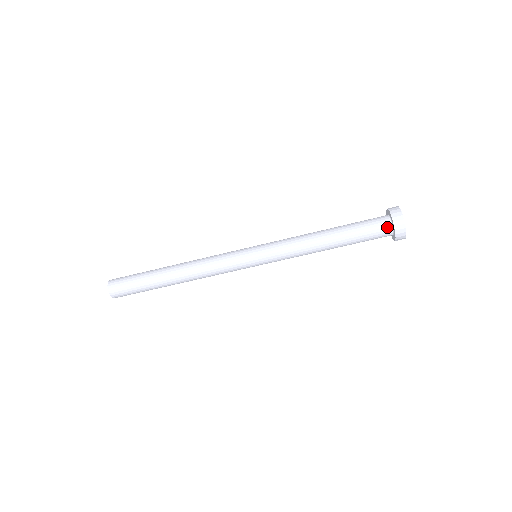
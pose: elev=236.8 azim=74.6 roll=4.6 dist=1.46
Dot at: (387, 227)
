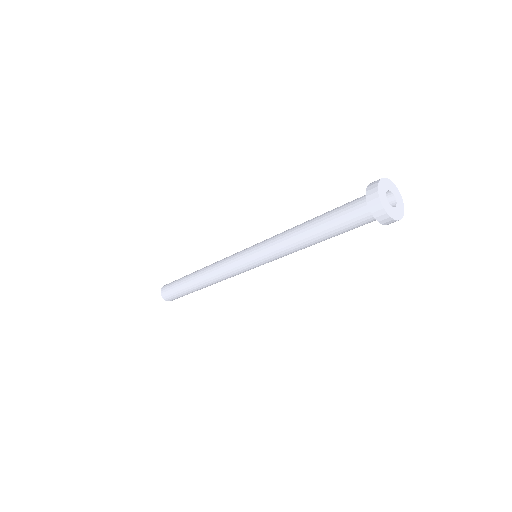
Dot at: occluded
